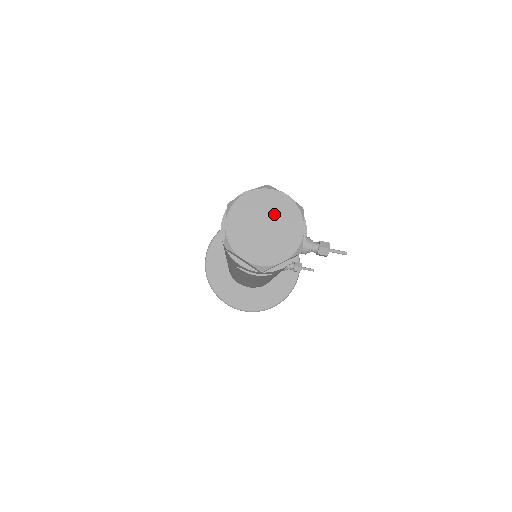
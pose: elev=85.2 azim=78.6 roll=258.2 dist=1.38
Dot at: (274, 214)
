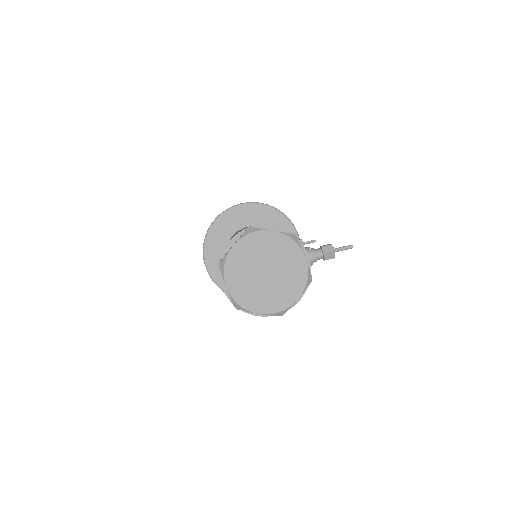
Dot at: (269, 256)
